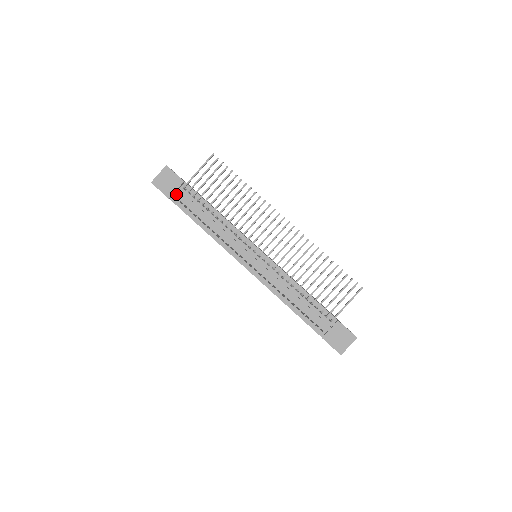
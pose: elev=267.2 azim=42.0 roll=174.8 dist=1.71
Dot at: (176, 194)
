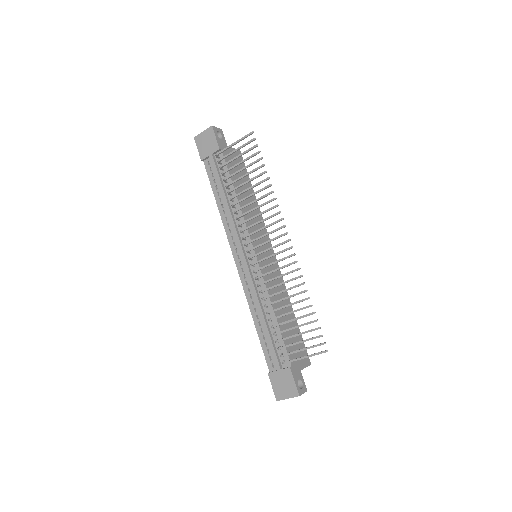
Dot at: (210, 159)
